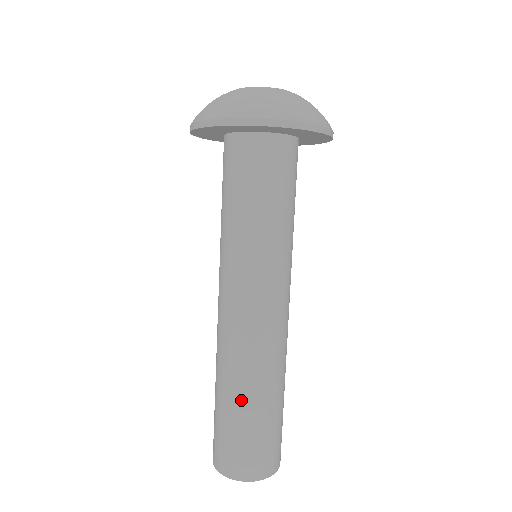
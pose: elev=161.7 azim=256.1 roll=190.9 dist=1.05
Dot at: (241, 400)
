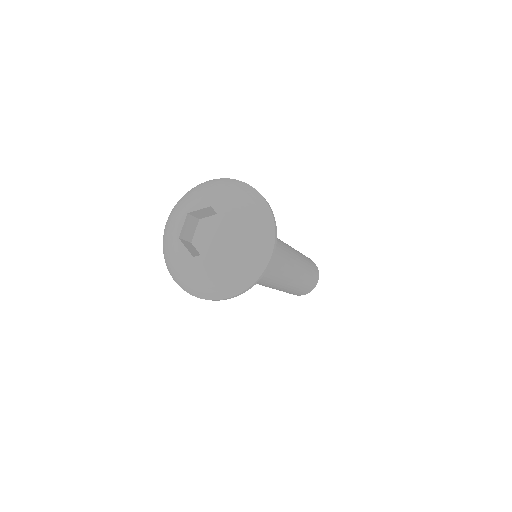
Dot at: occluded
